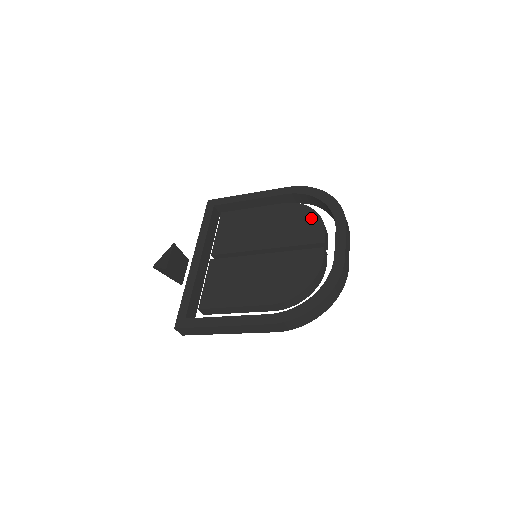
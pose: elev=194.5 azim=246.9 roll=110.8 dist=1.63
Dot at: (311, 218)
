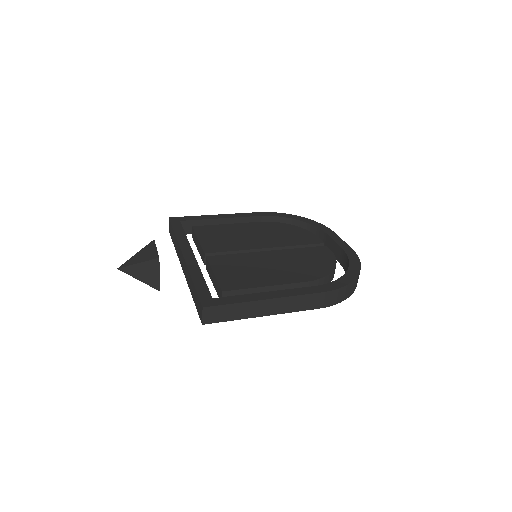
Dot at: (297, 230)
